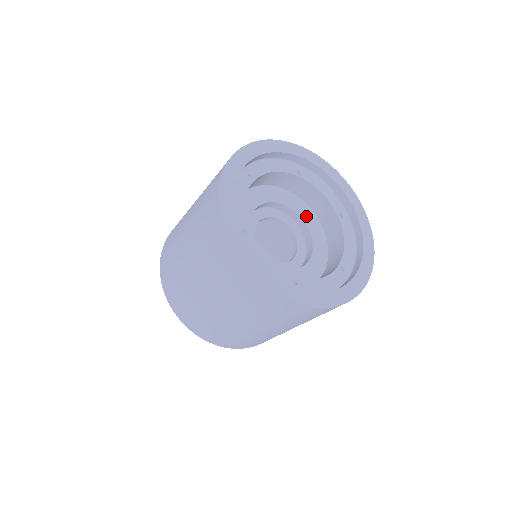
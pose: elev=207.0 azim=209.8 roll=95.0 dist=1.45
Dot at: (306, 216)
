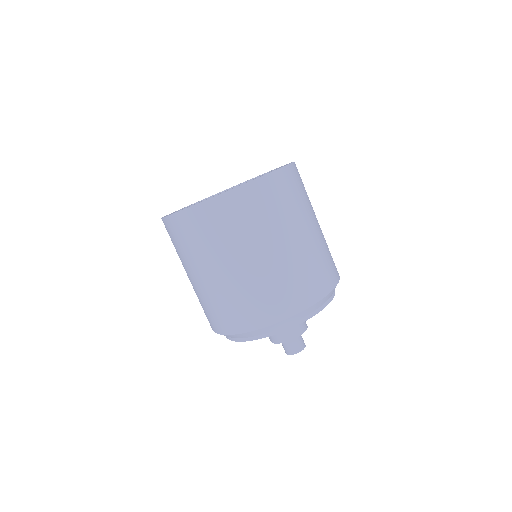
Dot at: occluded
